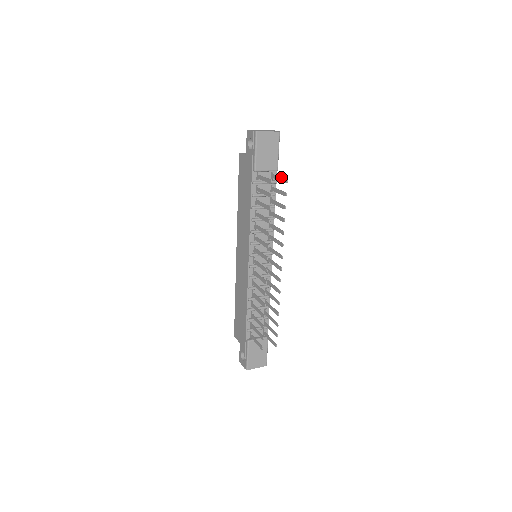
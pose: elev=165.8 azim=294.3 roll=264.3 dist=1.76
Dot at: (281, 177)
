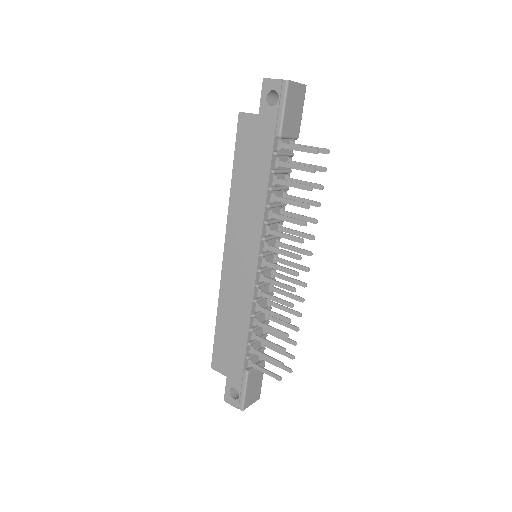
Dot at: occluded
